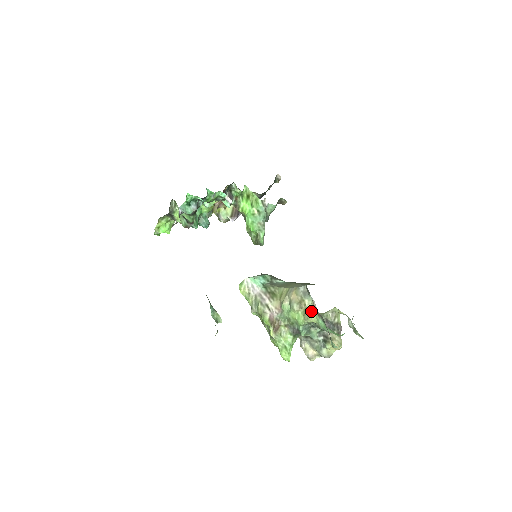
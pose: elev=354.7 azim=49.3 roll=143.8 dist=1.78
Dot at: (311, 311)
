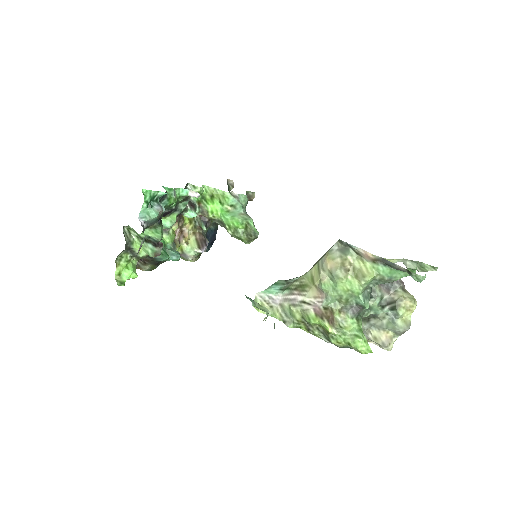
Dot at: (362, 266)
